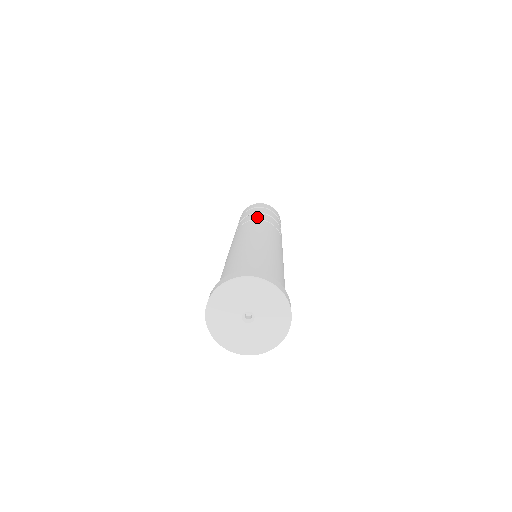
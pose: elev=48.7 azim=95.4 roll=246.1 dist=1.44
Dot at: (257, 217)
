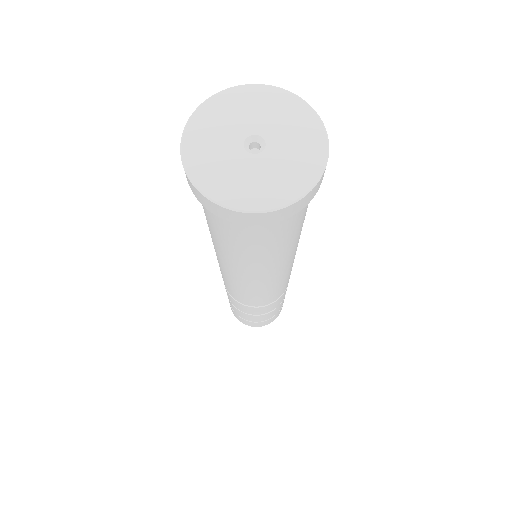
Dot at: occluded
